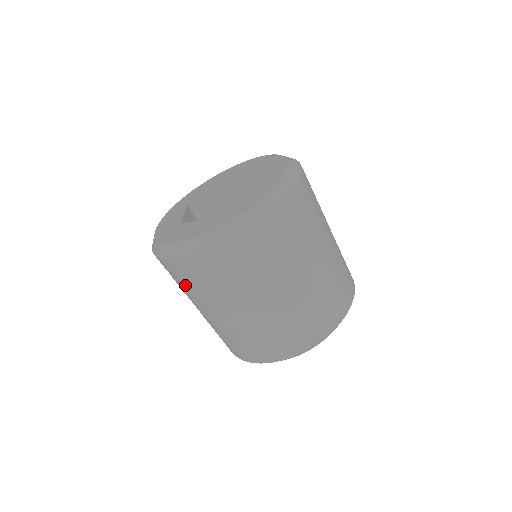
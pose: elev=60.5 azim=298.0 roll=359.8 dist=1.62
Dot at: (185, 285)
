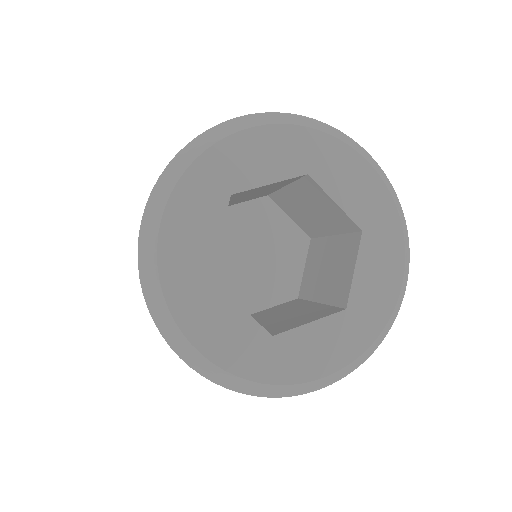
Dot at: occluded
